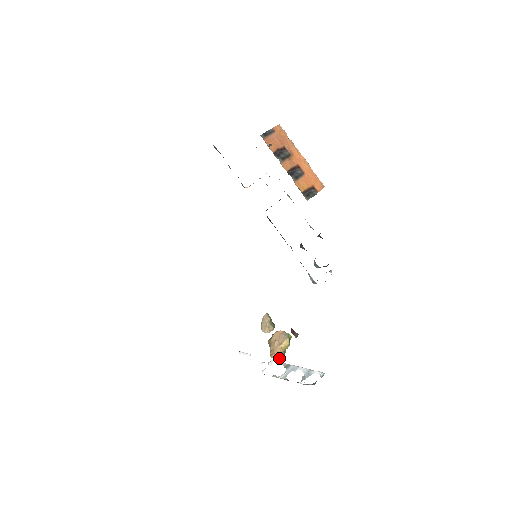
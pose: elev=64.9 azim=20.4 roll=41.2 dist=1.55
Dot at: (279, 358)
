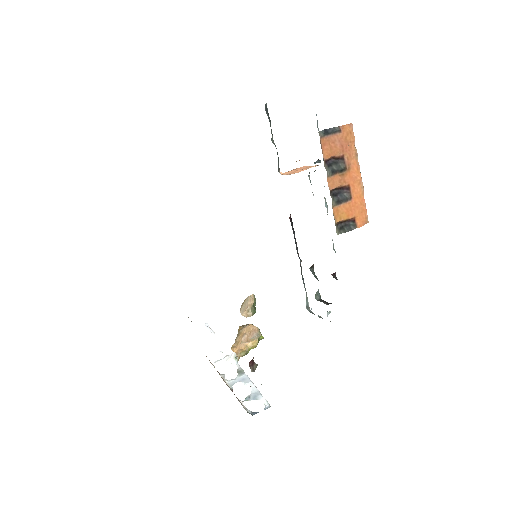
Dot at: (238, 357)
